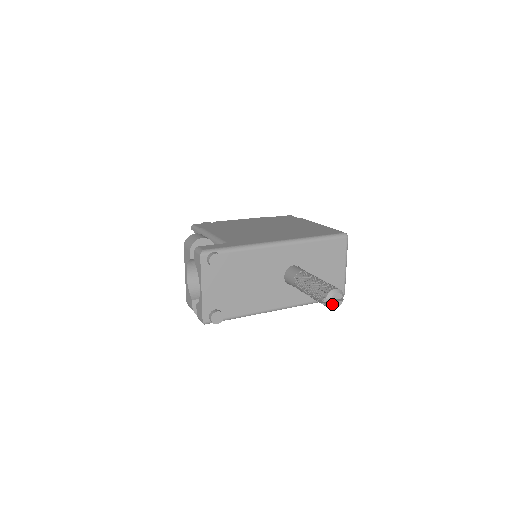
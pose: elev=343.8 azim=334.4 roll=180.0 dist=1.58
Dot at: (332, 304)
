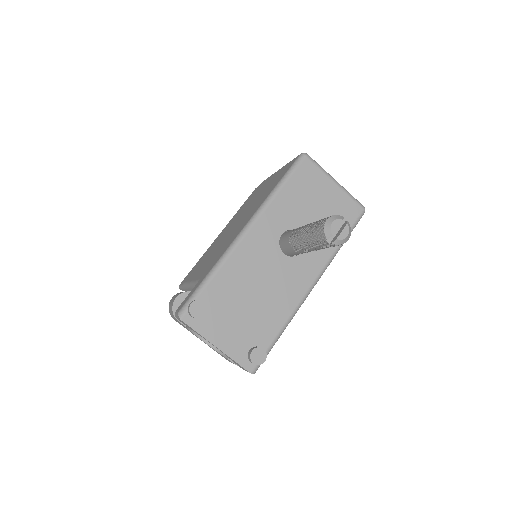
Dot at: (339, 238)
